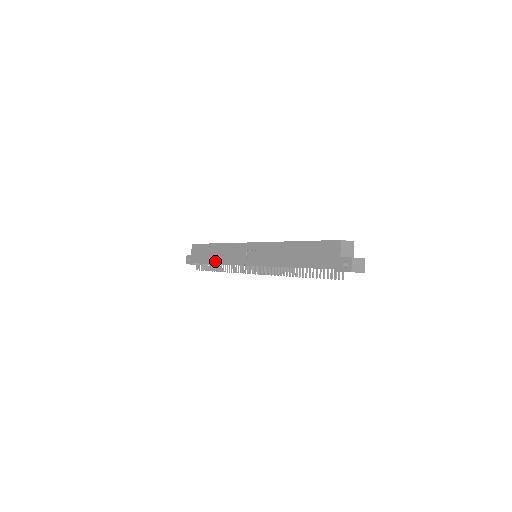
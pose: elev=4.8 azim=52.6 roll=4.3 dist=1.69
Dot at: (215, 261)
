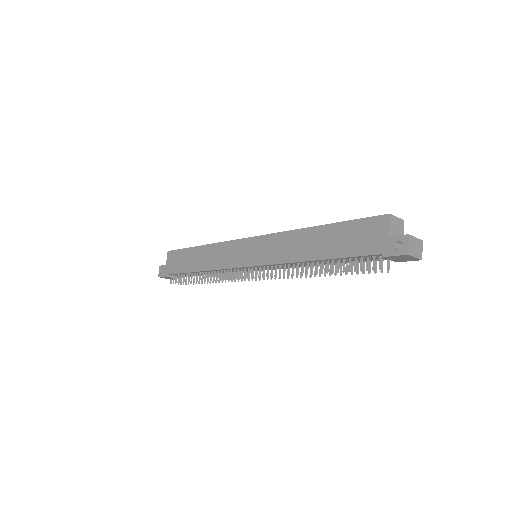
Dot at: (198, 268)
